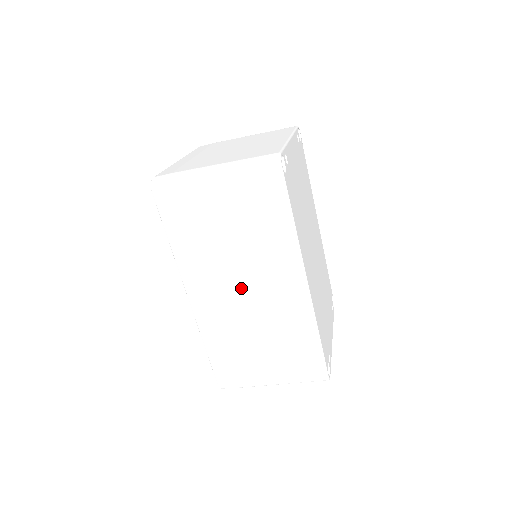
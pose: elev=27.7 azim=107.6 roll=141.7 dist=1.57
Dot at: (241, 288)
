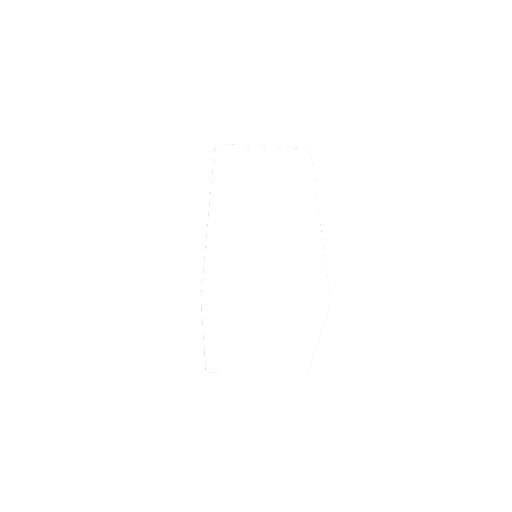
Dot at: (262, 207)
